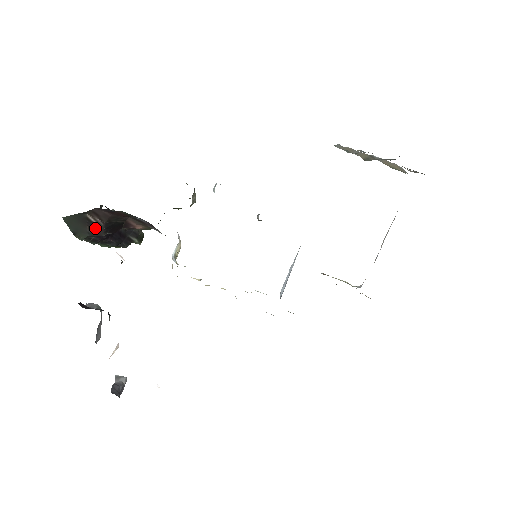
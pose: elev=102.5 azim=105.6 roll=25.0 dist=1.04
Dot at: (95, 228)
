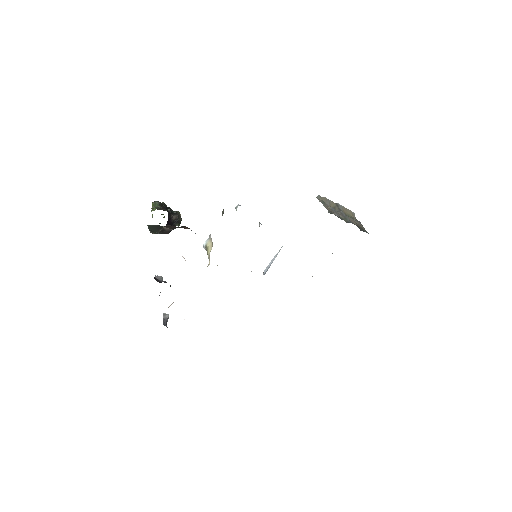
Dot at: (164, 231)
